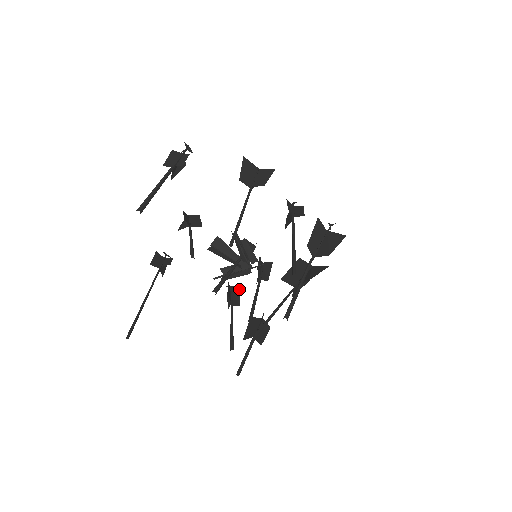
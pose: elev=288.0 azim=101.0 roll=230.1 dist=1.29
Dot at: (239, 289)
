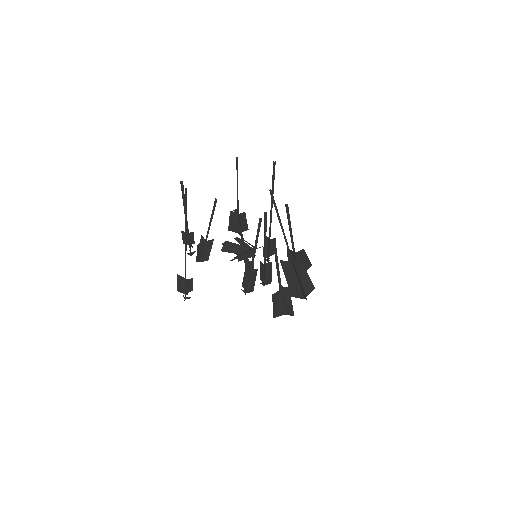
Dot at: (253, 287)
